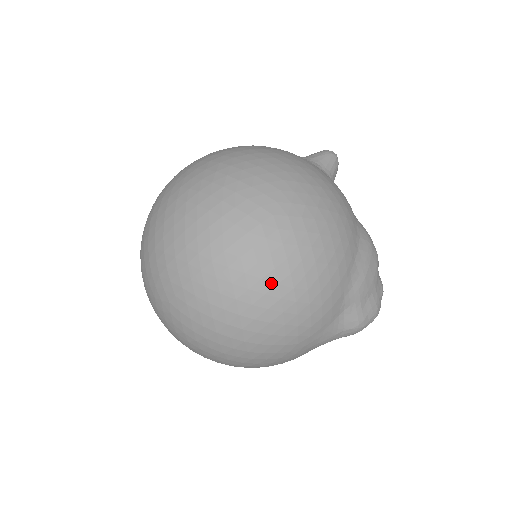
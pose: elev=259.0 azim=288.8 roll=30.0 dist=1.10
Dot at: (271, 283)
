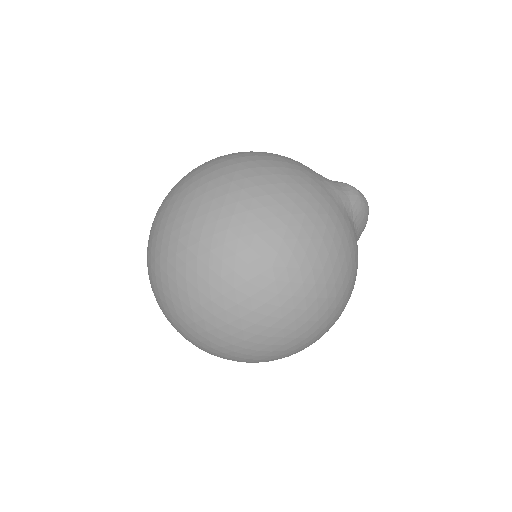
Dot at: occluded
